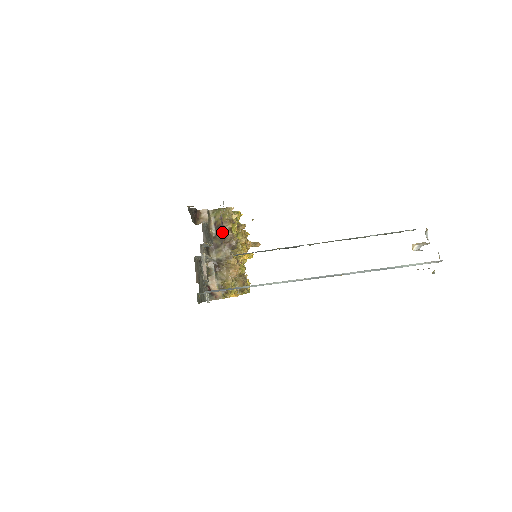
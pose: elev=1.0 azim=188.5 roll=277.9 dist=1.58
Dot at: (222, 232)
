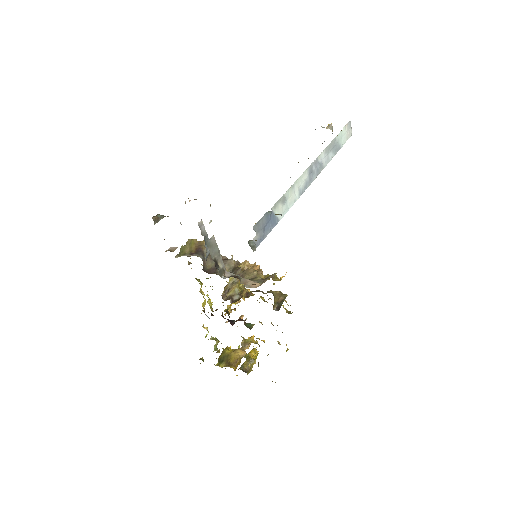
Dot at: (205, 250)
